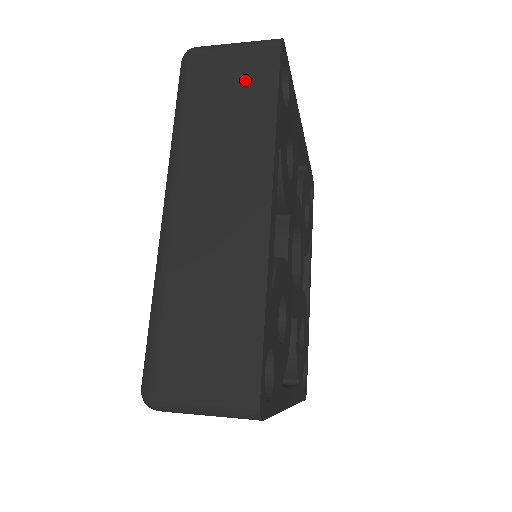
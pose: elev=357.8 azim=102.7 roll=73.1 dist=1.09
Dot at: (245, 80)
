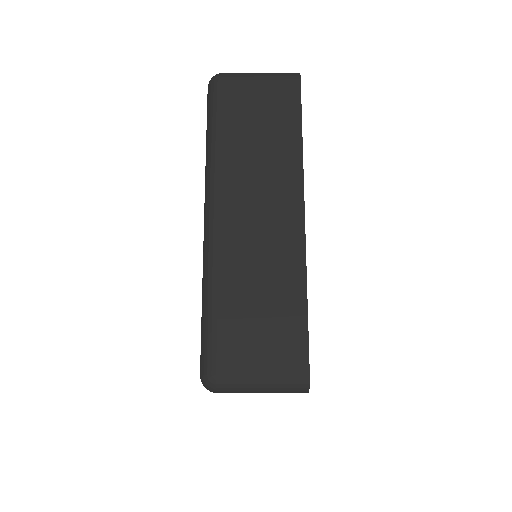
Dot at: occluded
